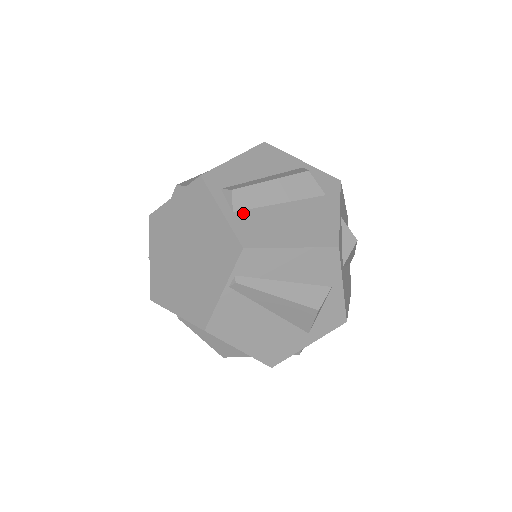
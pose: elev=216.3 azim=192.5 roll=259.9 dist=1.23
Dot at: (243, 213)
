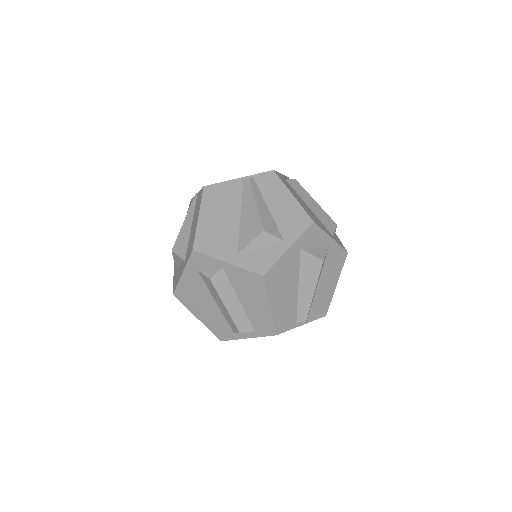
Dot at: (289, 183)
